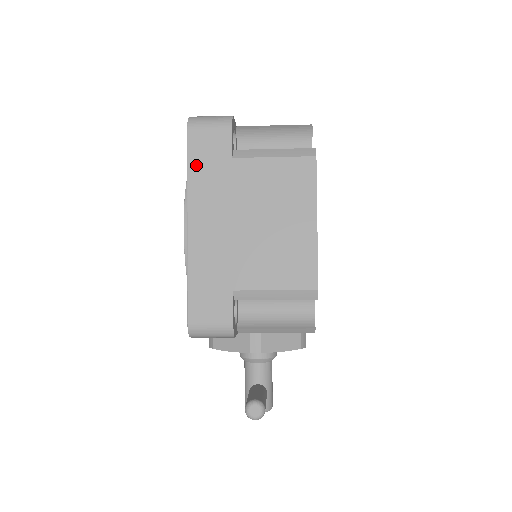
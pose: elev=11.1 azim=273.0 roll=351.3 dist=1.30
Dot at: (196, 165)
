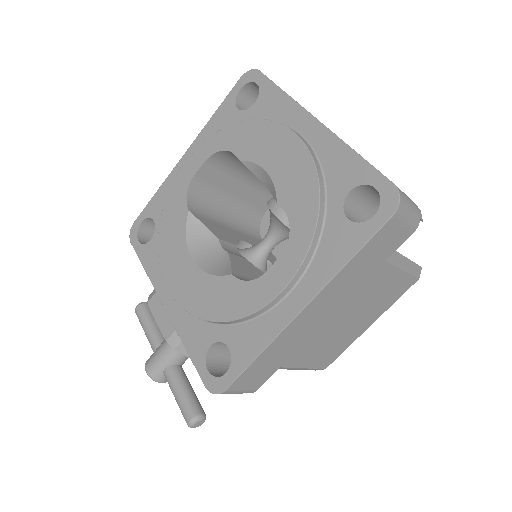
Dot at: (361, 257)
